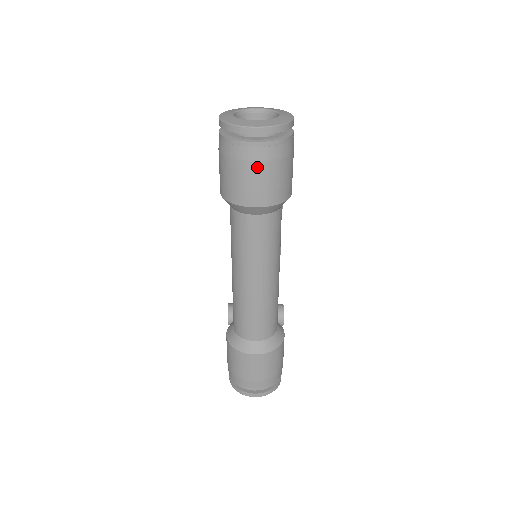
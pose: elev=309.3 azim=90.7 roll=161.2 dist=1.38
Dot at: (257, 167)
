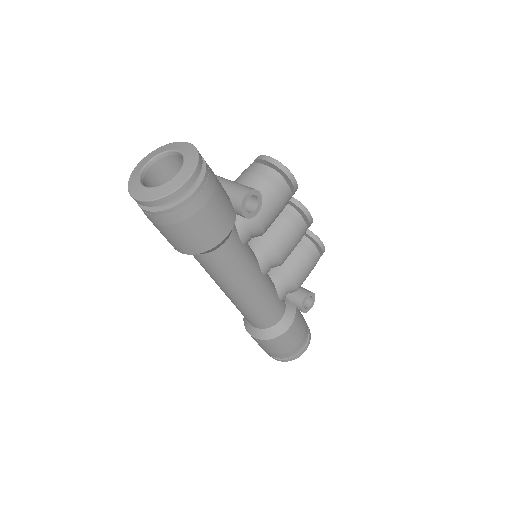
Dot at: (158, 227)
